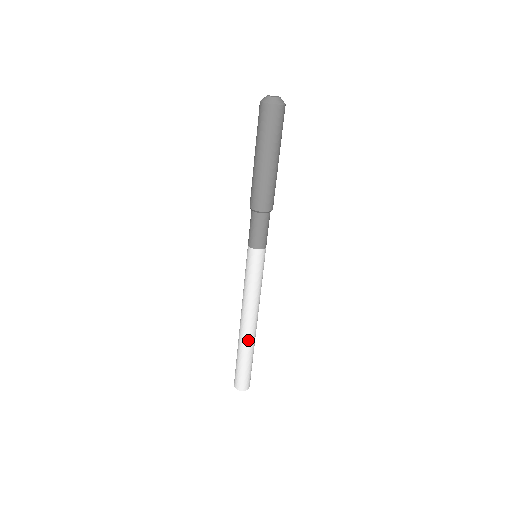
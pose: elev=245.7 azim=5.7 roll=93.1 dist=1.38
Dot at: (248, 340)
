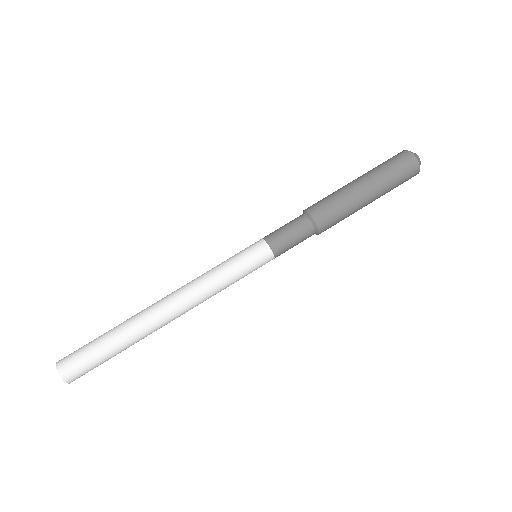
Dot at: (150, 329)
